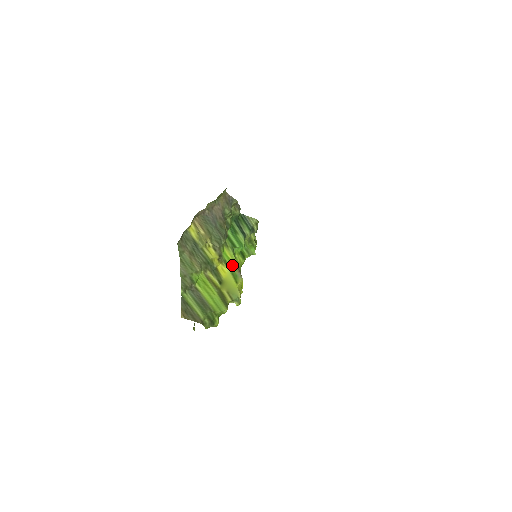
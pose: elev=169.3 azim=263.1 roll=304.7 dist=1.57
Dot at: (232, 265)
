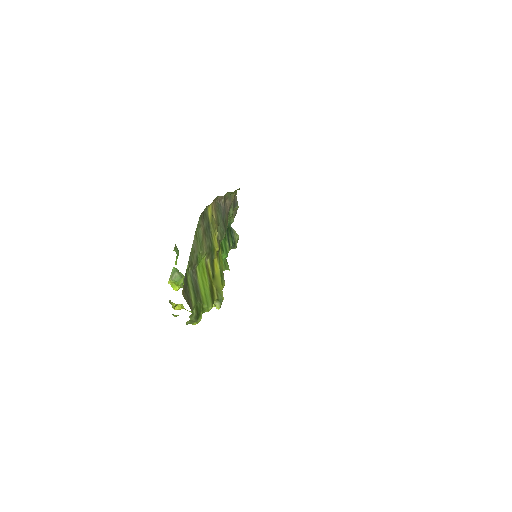
Dot at: (221, 266)
